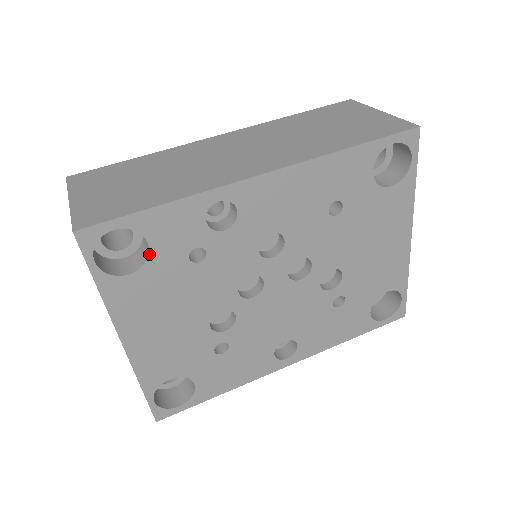
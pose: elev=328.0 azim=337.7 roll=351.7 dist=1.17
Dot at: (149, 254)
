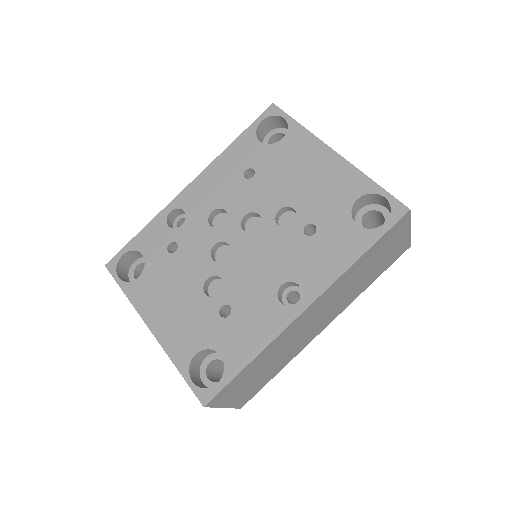
Dot at: (145, 260)
